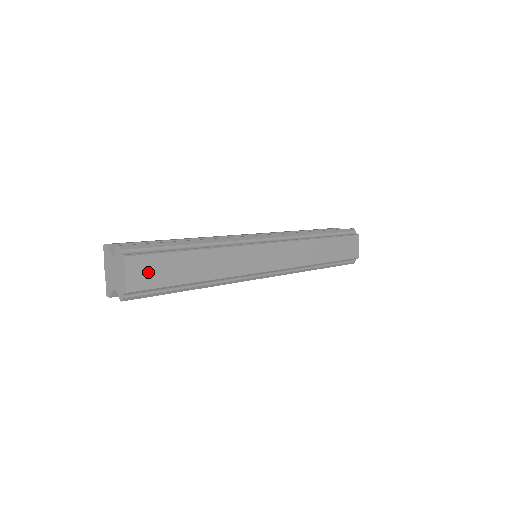
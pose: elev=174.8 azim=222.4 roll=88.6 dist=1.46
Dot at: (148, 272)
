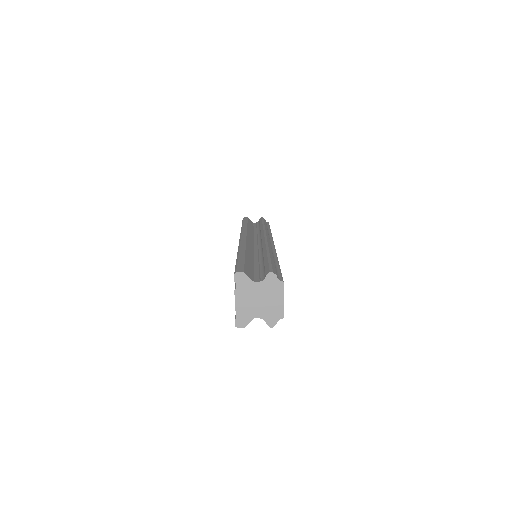
Dot at: occluded
